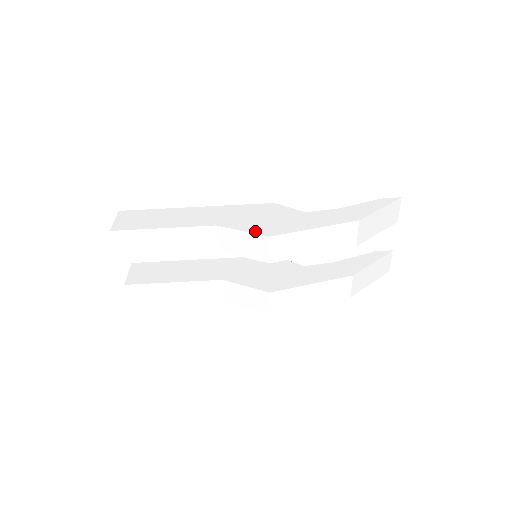
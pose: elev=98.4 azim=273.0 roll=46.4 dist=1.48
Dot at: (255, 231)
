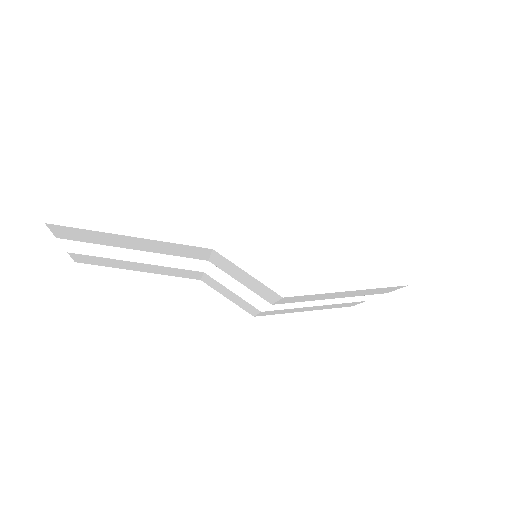
Dot at: (266, 279)
